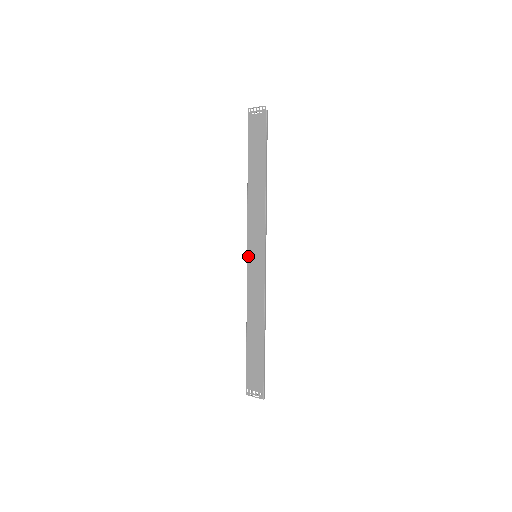
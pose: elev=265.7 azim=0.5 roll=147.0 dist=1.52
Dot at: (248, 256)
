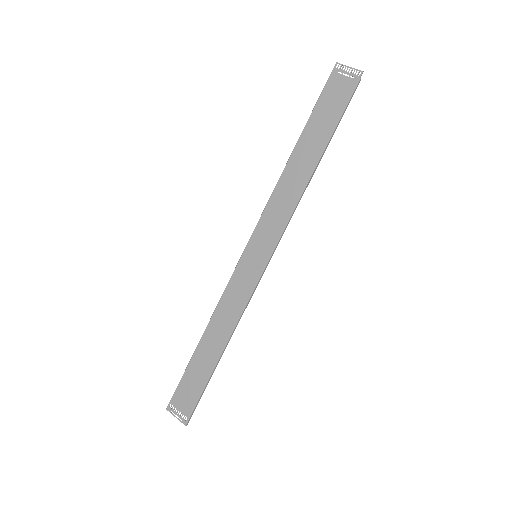
Dot at: (246, 251)
